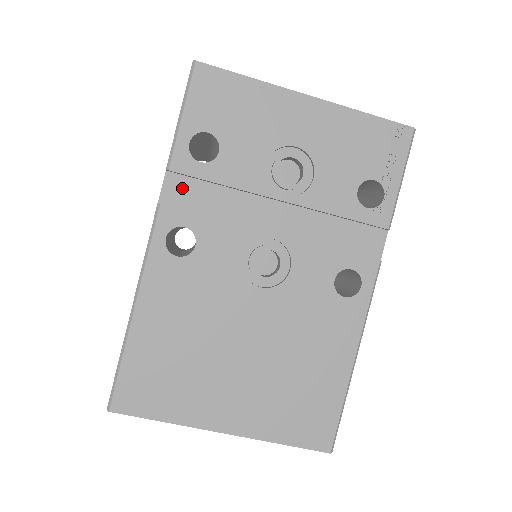
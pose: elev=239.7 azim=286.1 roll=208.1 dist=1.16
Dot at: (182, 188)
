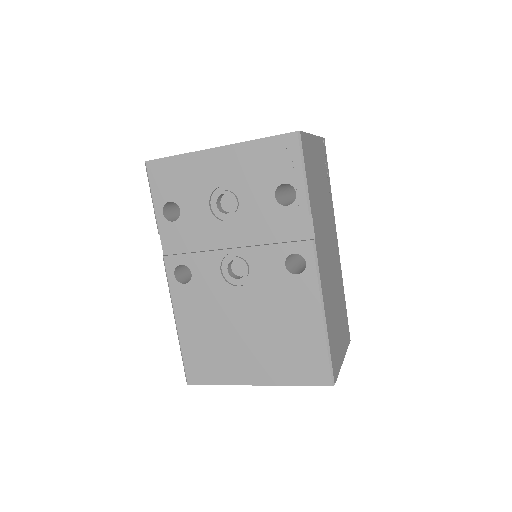
Dot at: (172, 241)
